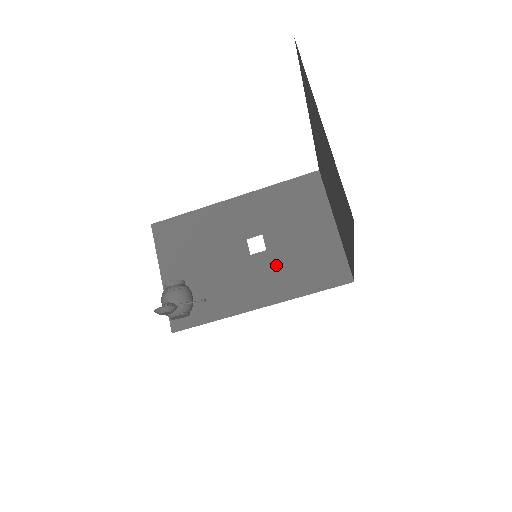
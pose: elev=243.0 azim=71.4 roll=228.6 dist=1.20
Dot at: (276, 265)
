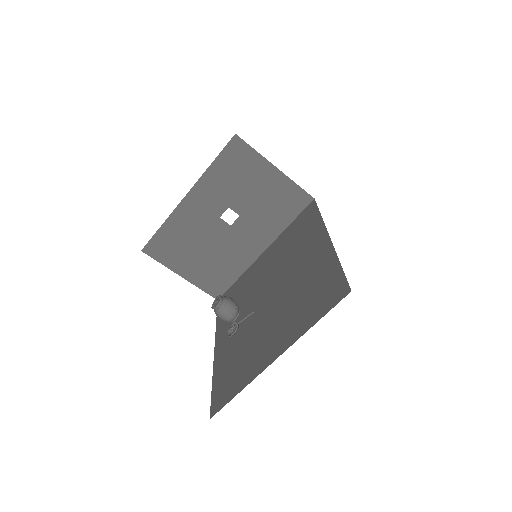
Dot at: (254, 221)
